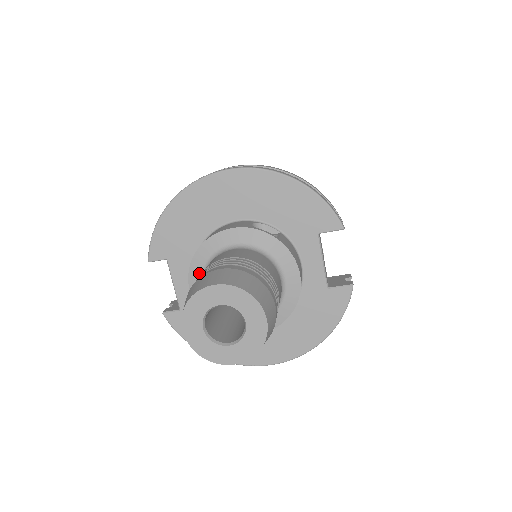
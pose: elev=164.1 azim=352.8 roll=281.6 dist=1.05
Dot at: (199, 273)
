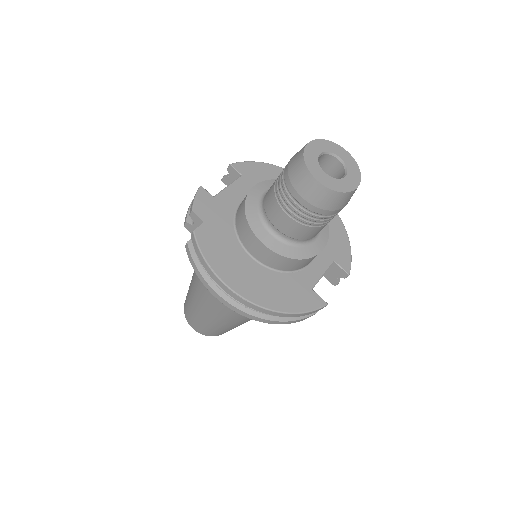
Dot at: occluded
